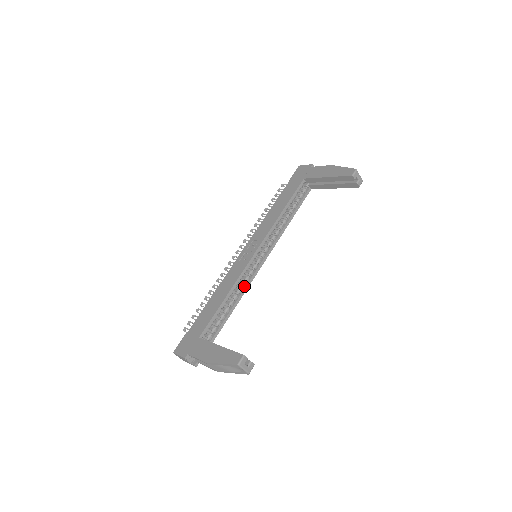
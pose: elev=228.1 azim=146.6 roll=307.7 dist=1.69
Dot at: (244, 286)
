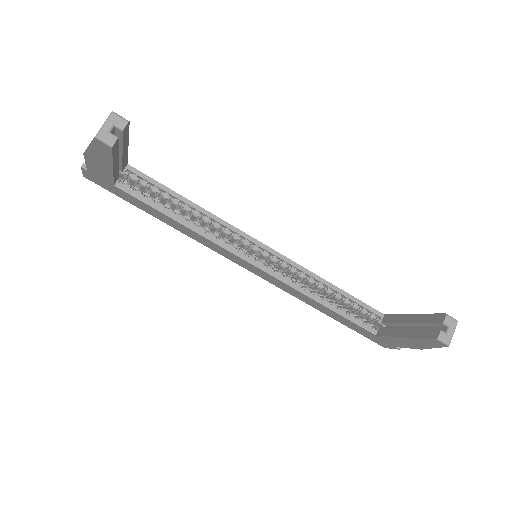
Dot at: (211, 235)
